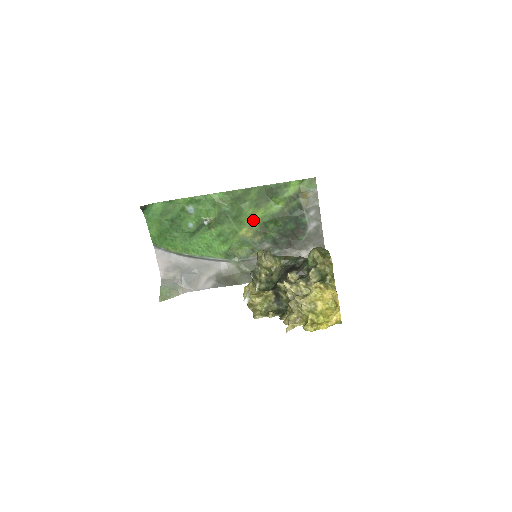
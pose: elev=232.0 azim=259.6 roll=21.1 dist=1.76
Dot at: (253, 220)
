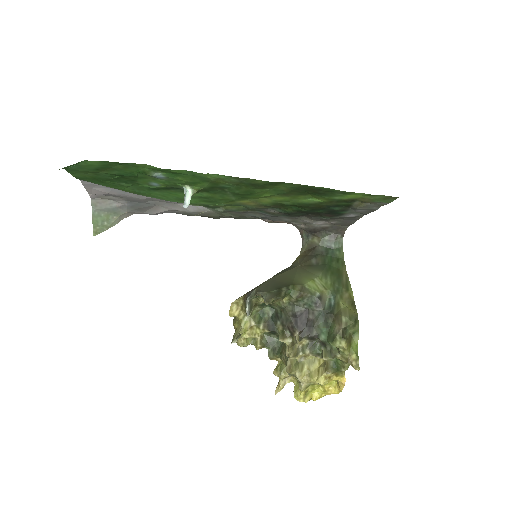
Dot at: (266, 199)
